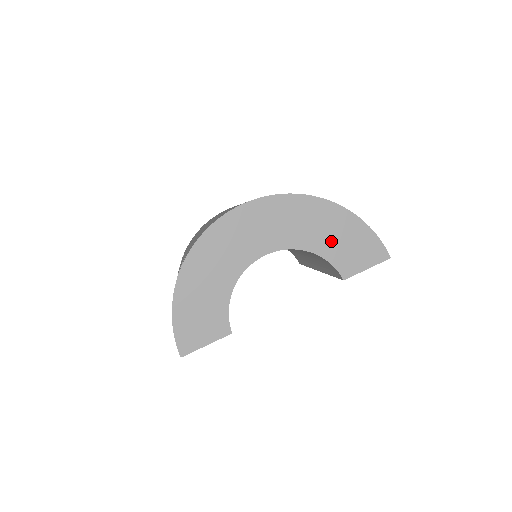
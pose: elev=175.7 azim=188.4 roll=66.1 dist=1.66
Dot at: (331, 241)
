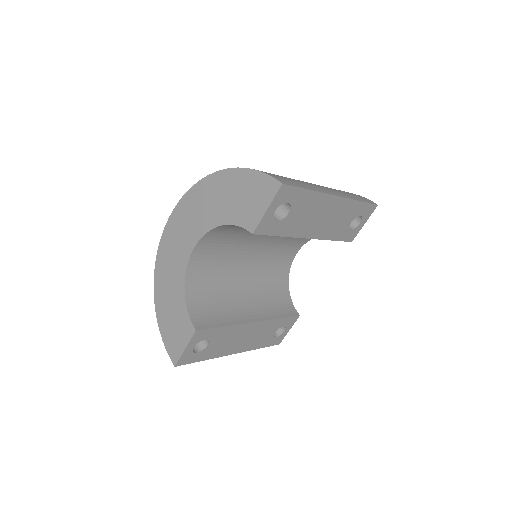
Dot at: (229, 205)
